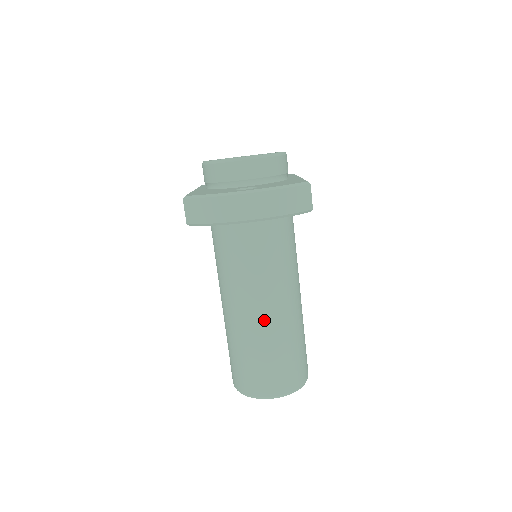
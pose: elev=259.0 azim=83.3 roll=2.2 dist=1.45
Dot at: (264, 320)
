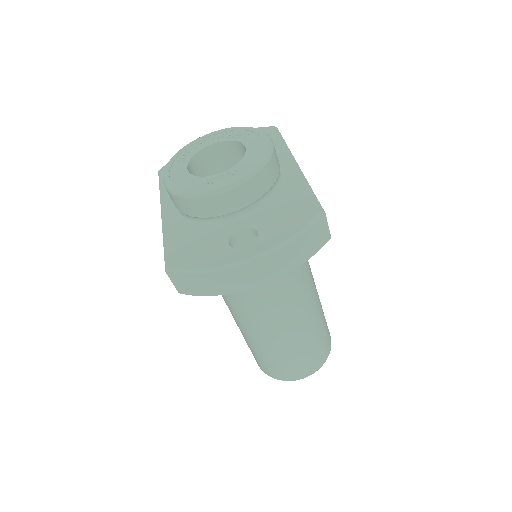
Dot at: (284, 329)
